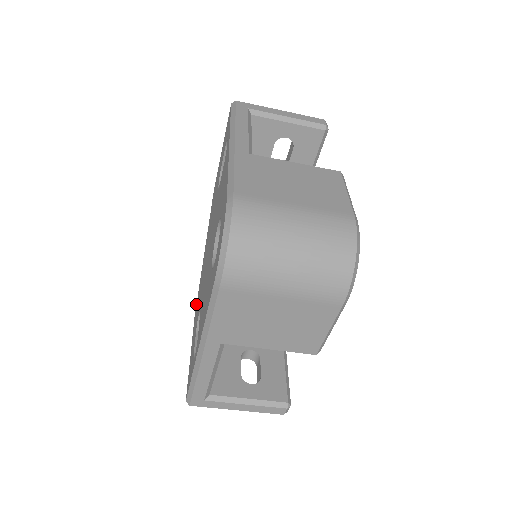
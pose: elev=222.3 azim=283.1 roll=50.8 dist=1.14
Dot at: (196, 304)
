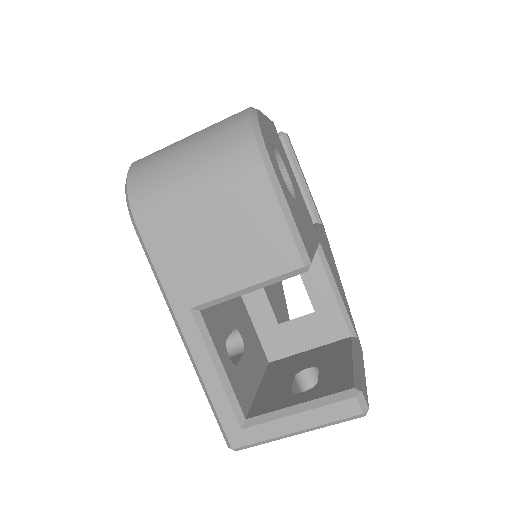
Dot at: occluded
